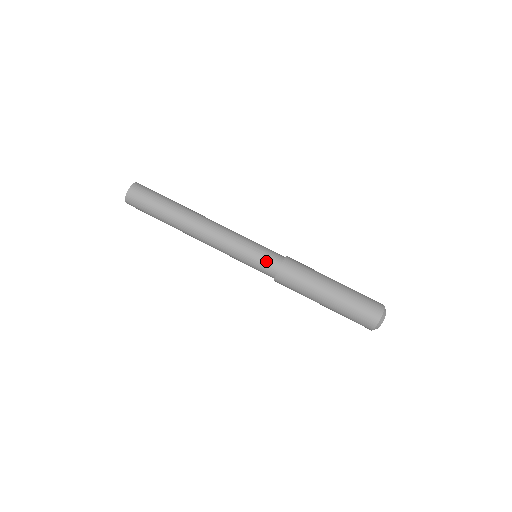
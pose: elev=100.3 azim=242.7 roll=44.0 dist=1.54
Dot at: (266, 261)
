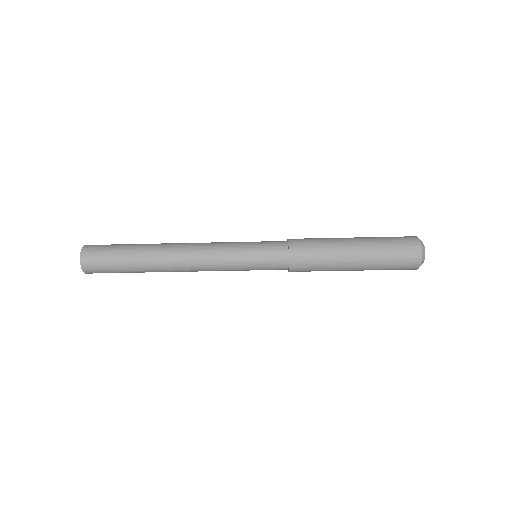
Dot at: (271, 268)
